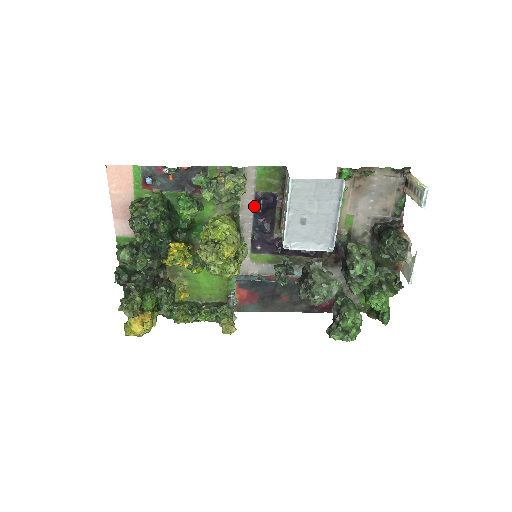
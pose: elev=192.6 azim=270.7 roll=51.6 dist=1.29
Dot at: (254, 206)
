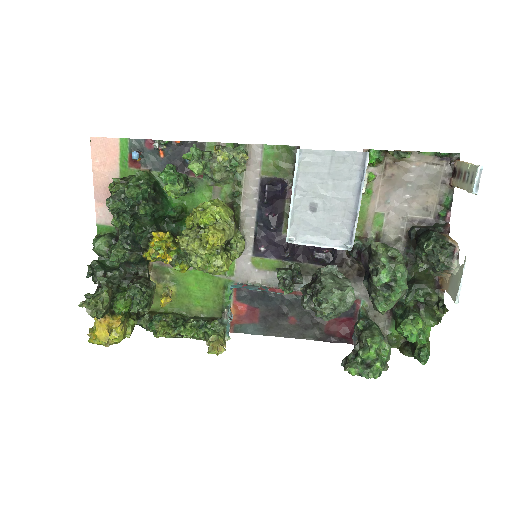
Dot at: (259, 195)
